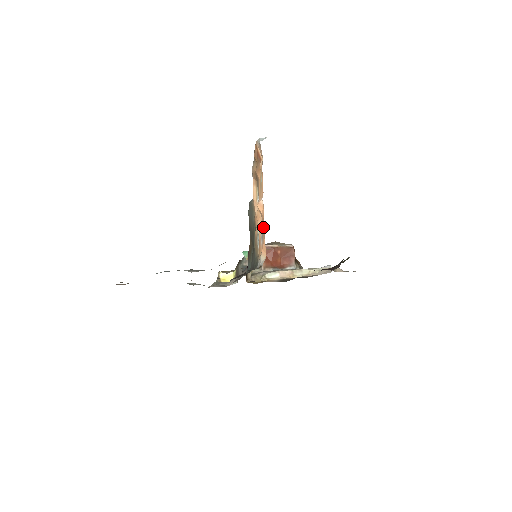
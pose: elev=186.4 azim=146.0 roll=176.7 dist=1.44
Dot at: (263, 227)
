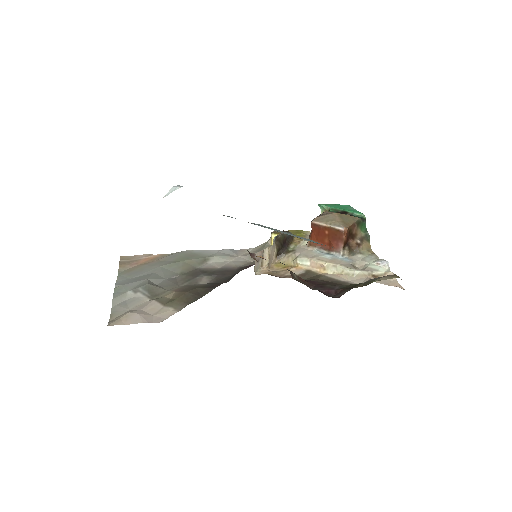
Dot at: occluded
